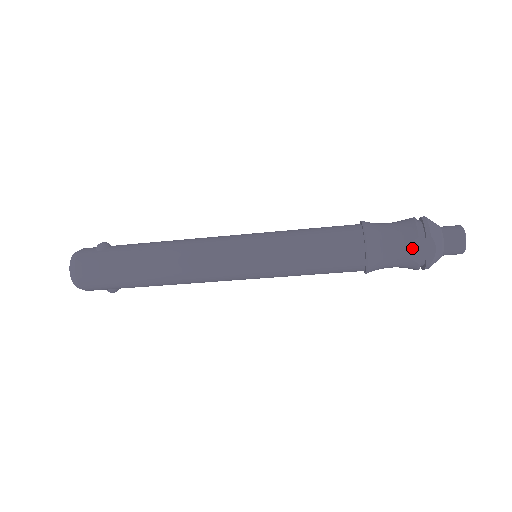
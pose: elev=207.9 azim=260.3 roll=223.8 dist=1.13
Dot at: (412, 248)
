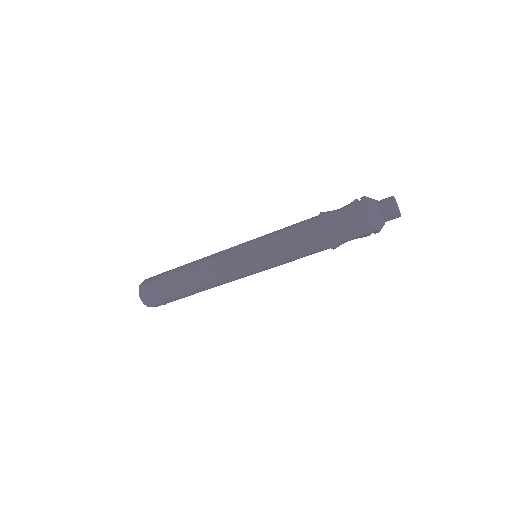
Dot at: (352, 208)
